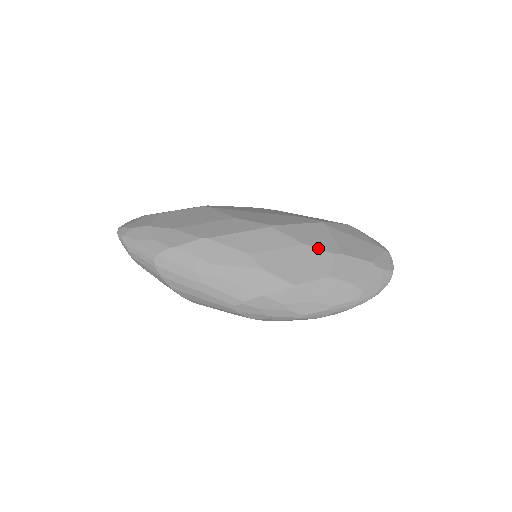
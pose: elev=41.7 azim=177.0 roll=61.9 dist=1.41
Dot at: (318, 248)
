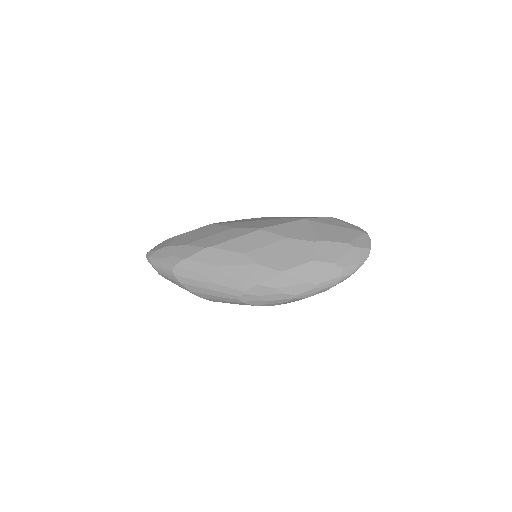
Dot at: (300, 239)
